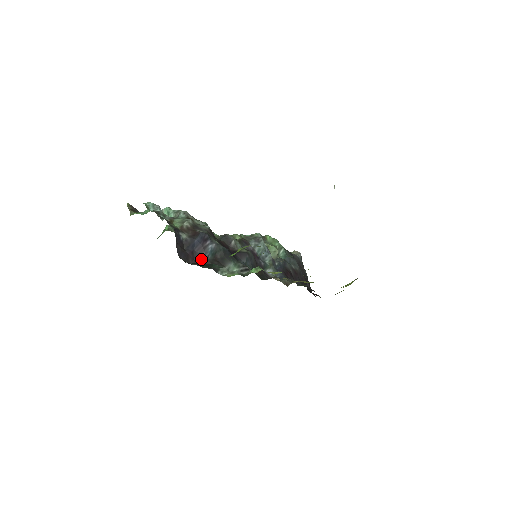
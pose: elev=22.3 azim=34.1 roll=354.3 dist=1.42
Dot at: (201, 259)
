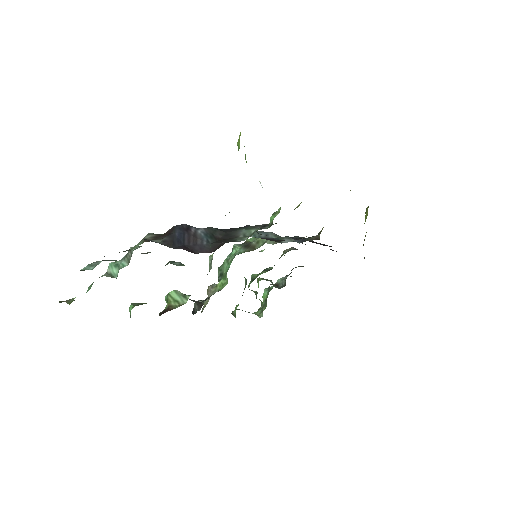
Dot at: (202, 248)
